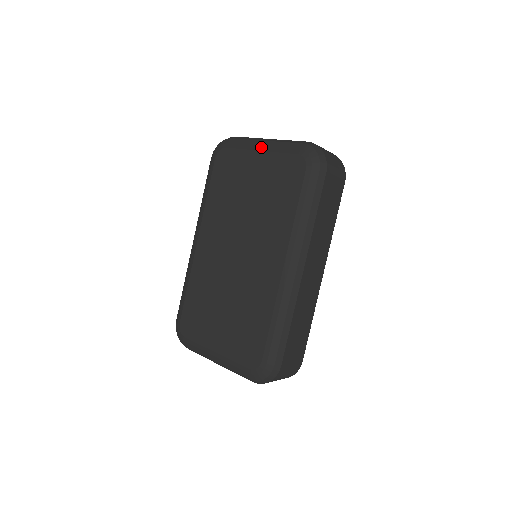
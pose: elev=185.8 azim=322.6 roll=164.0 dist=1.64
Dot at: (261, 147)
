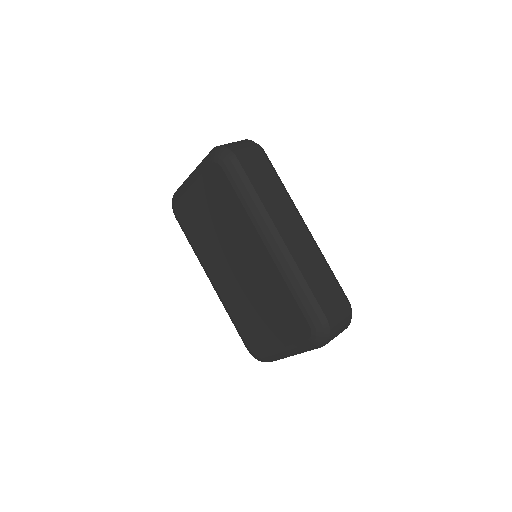
Dot at: (191, 181)
